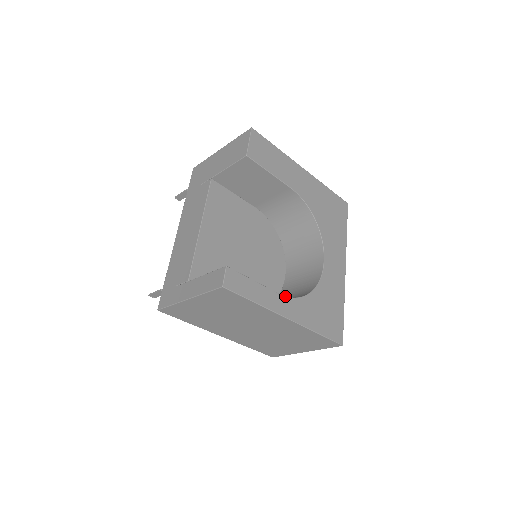
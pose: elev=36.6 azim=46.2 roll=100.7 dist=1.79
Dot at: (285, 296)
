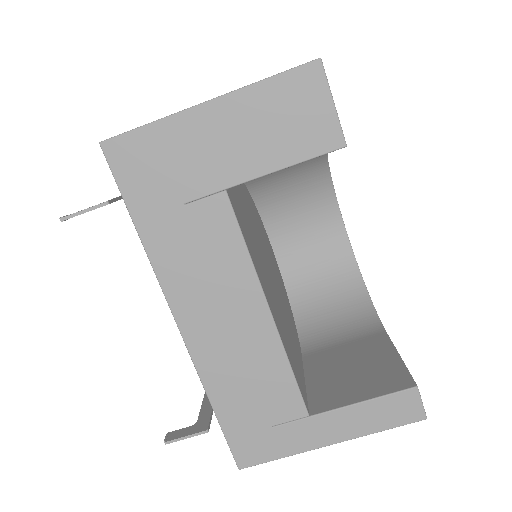
Dot at: occluded
